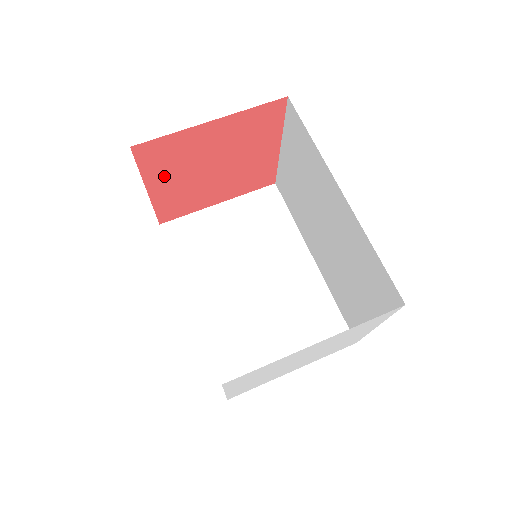
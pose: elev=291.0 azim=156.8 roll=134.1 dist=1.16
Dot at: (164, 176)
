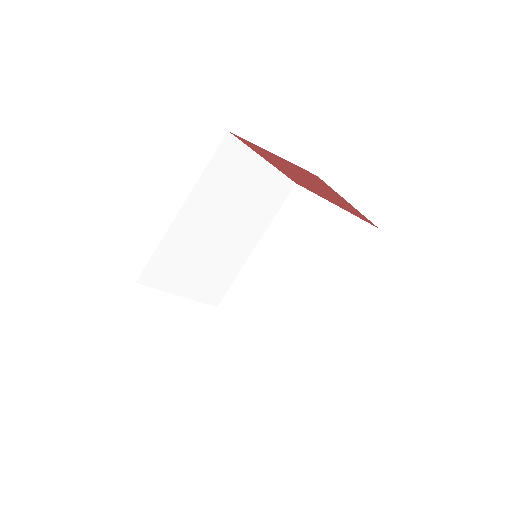
Dot at: occluded
